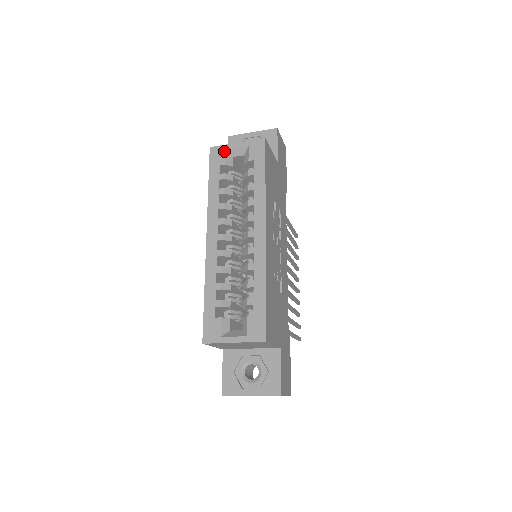
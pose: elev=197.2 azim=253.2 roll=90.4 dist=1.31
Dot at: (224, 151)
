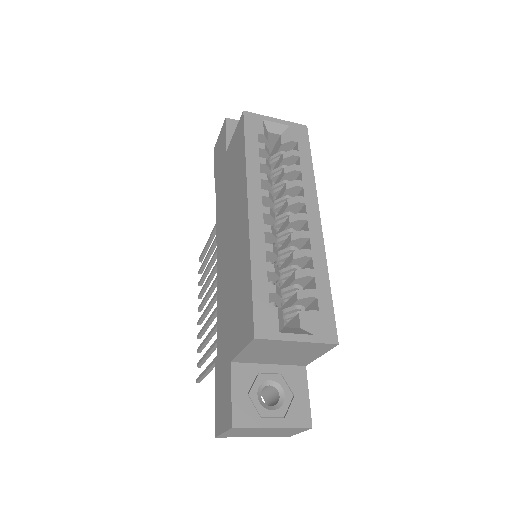
Dot at: (262, 121)
